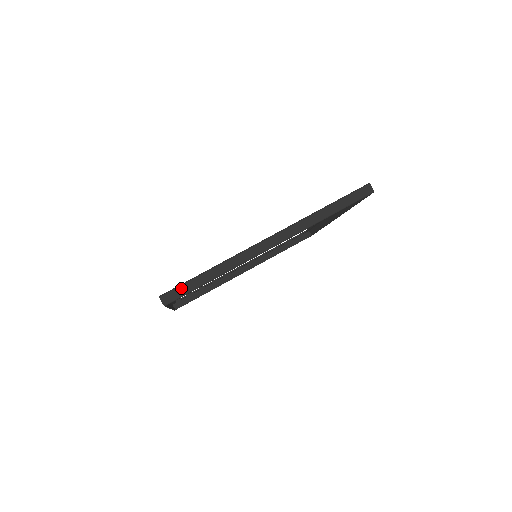
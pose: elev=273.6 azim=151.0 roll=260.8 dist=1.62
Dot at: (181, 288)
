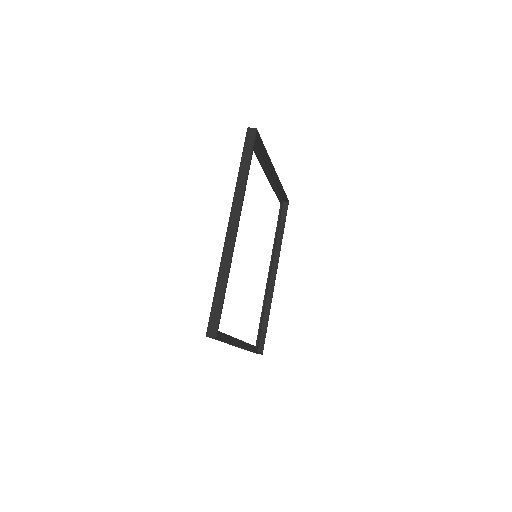
Dot at: occluded
